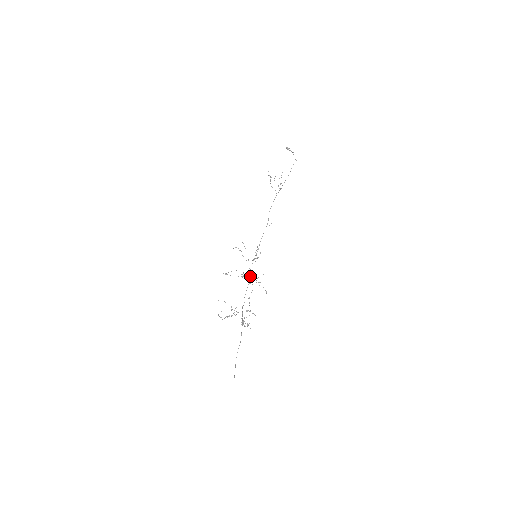
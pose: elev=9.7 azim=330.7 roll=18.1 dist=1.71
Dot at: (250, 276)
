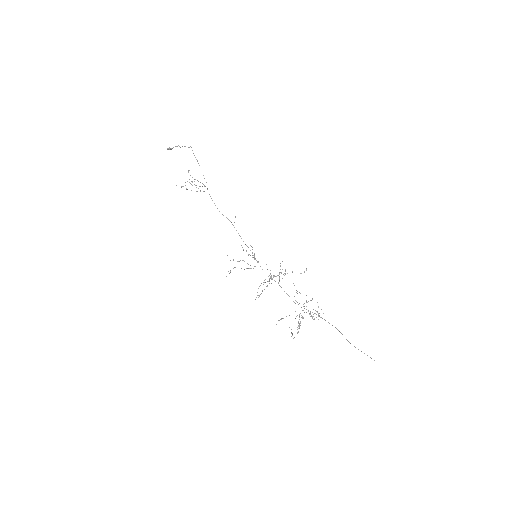
Dot at: (274, 275)
